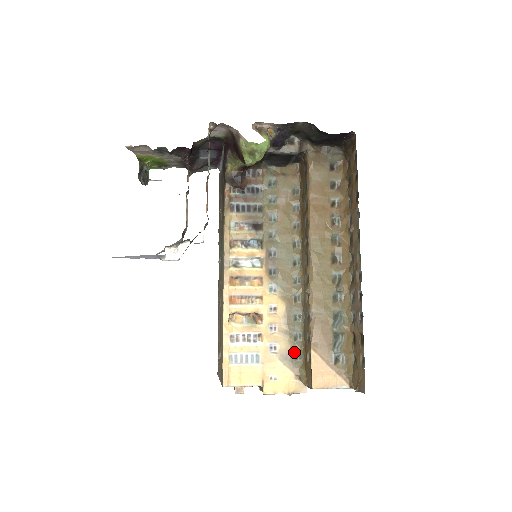
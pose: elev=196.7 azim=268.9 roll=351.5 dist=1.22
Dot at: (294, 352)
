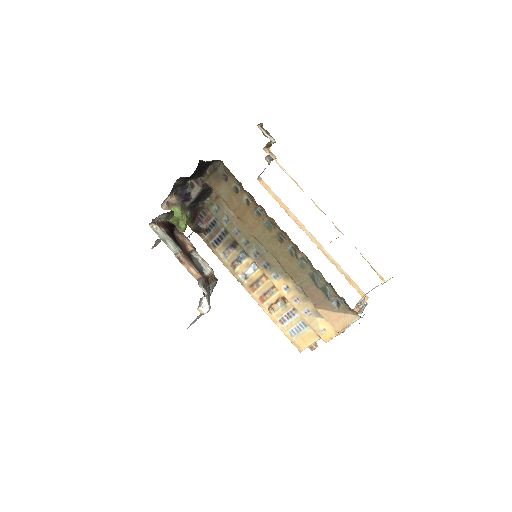
Dot at: occluded
